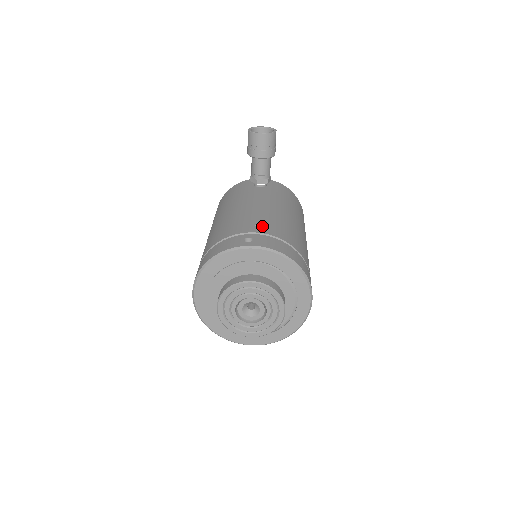
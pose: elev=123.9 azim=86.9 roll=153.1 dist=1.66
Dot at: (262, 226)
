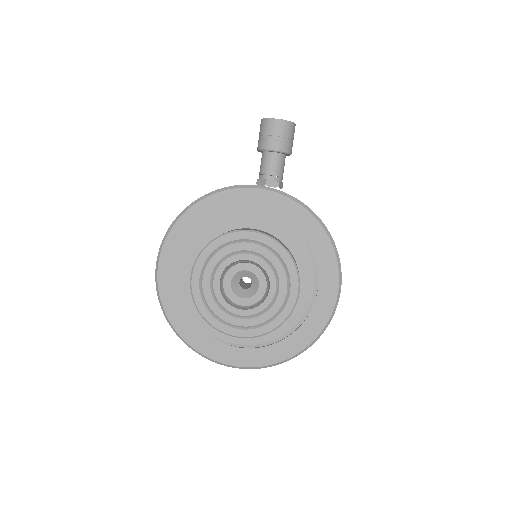
Dot at: occluded
